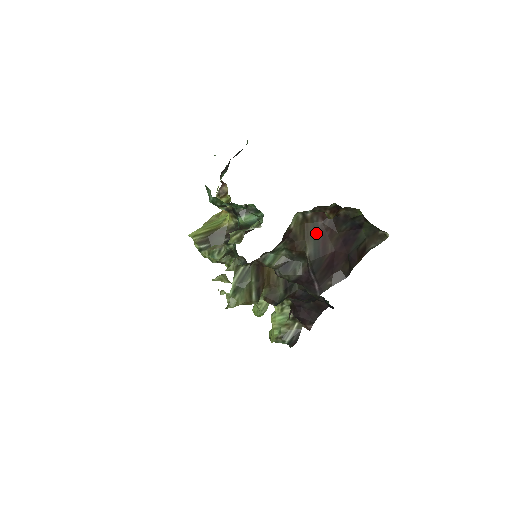
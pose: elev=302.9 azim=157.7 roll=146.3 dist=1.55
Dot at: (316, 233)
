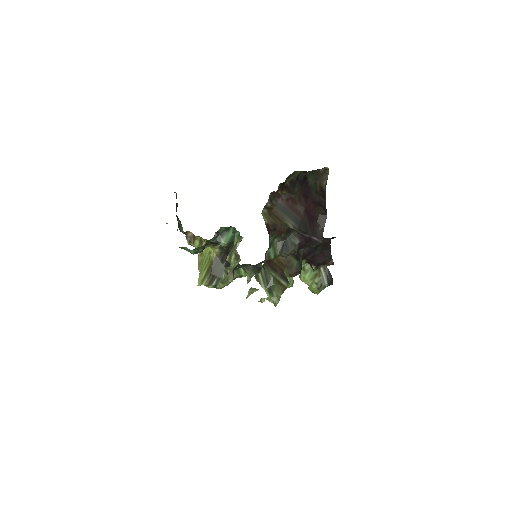
Dot at: (284, 210)
